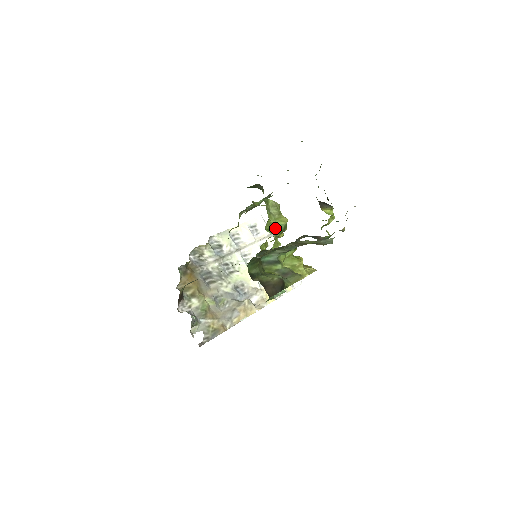
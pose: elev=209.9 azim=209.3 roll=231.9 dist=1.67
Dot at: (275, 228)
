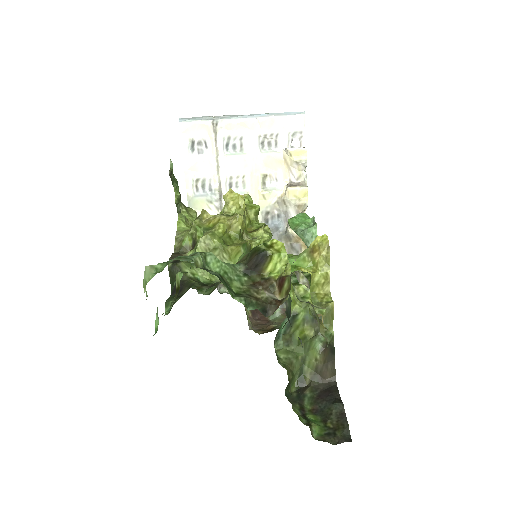
Dot at: occluded
